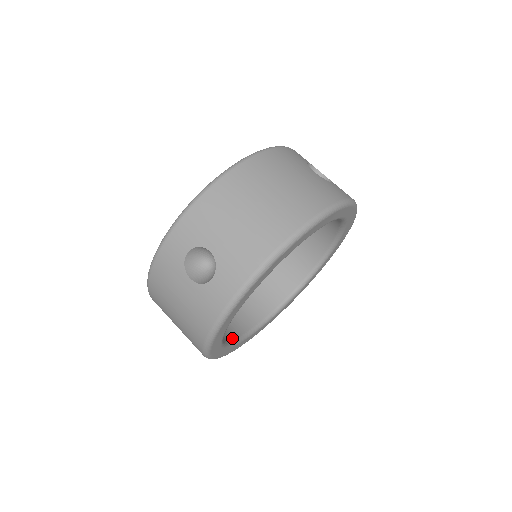
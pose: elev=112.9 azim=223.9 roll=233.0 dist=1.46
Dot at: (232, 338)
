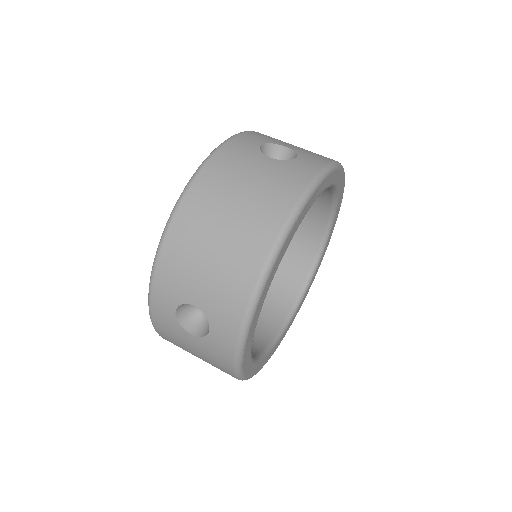
Dot at: occluded
